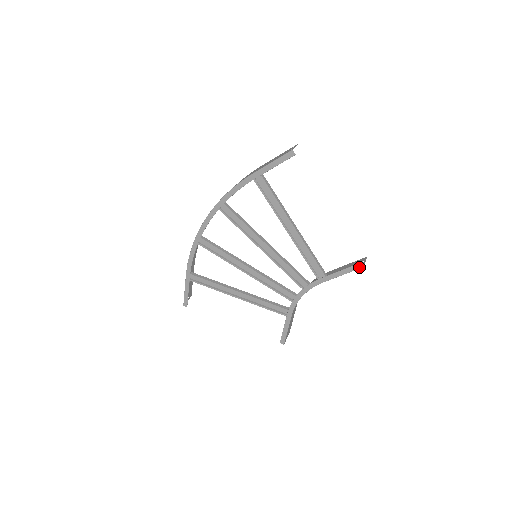
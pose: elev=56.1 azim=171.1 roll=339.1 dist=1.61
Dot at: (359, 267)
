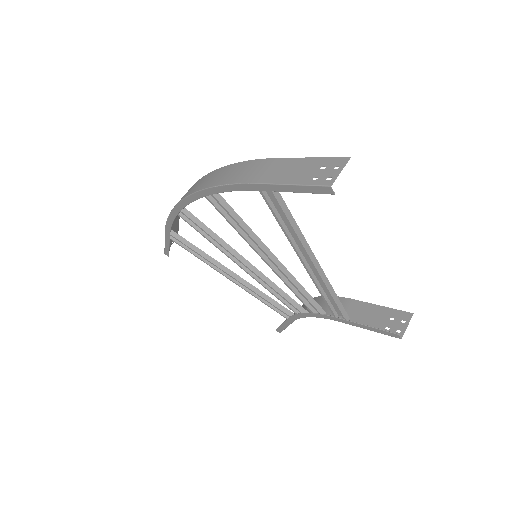
Dot at: (394, 336)
